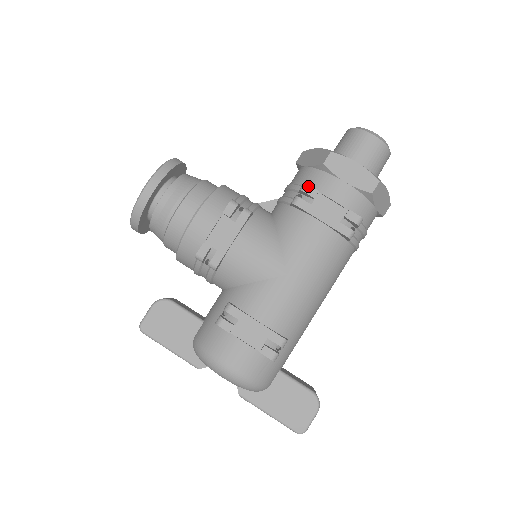
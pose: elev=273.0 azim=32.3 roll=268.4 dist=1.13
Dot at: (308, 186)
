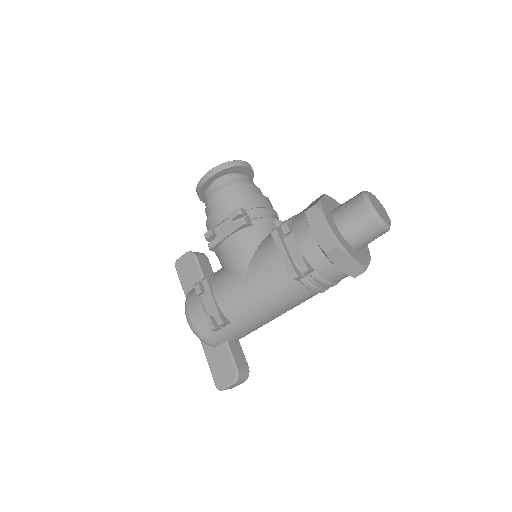
Dot at: (285, 224)
